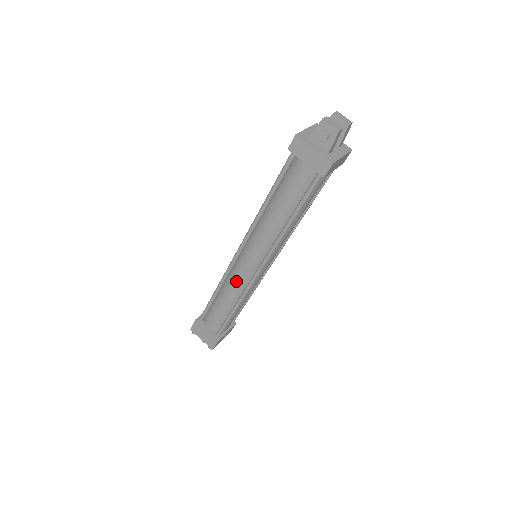
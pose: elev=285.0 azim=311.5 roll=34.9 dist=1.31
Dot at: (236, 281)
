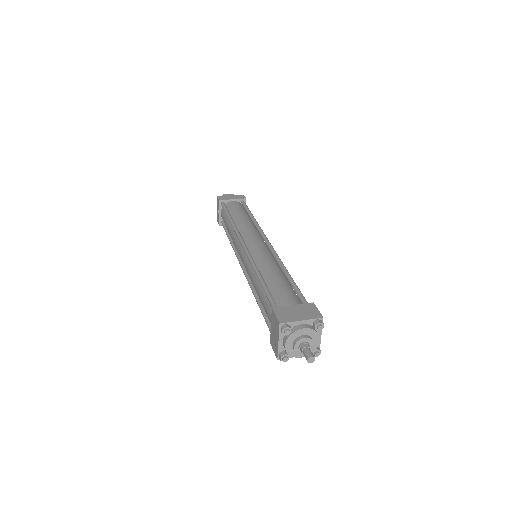
Dot at: (263, 255)
